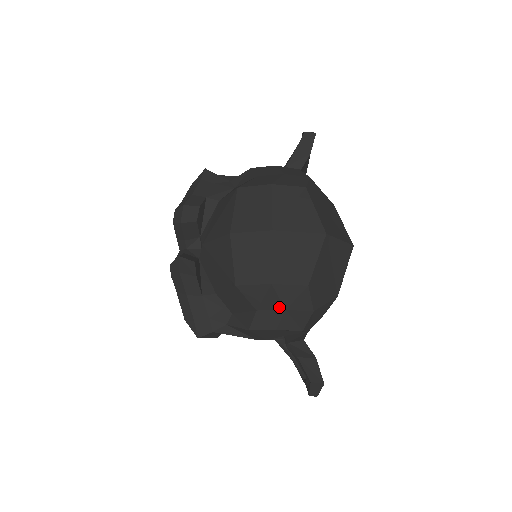
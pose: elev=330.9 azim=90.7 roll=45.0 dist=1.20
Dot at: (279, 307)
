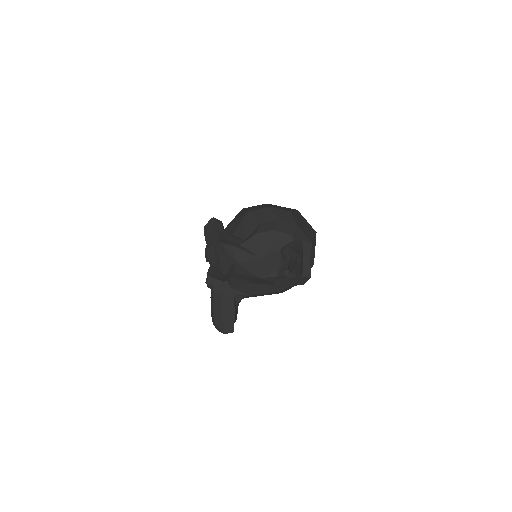
Dot at: (275, 219)
